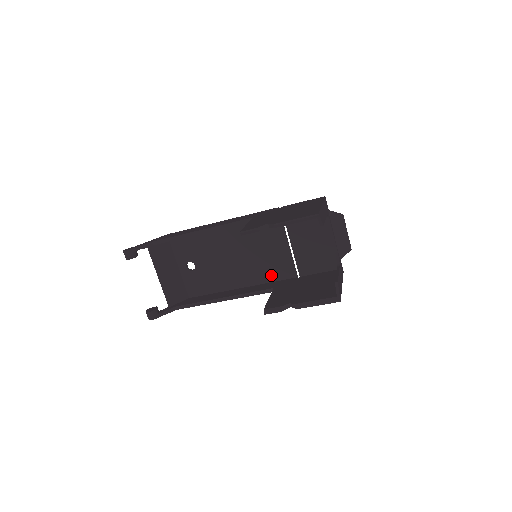
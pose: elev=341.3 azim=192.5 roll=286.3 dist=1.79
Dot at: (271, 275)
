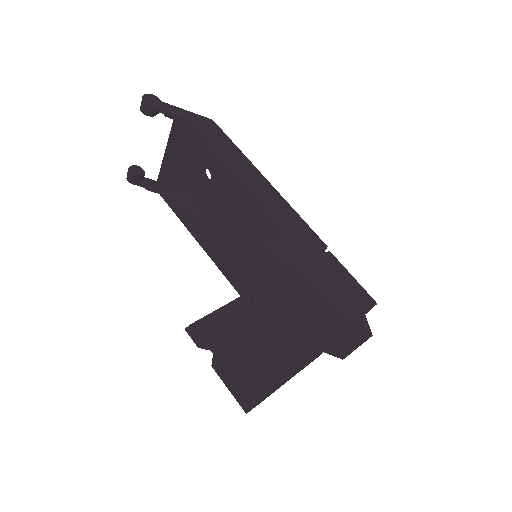
Dot at: occluded
